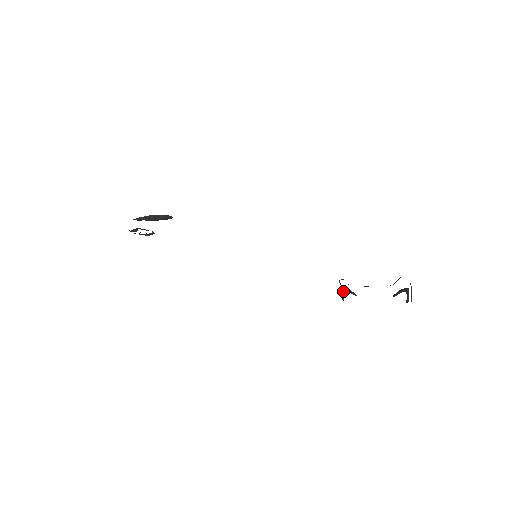
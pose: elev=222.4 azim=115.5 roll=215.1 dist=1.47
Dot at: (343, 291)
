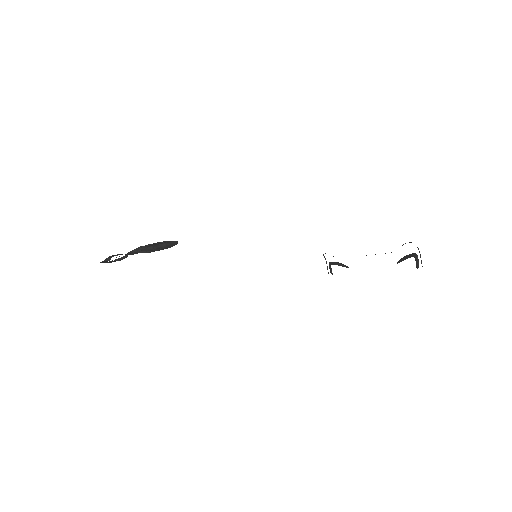
Dot at: (330, 265)
